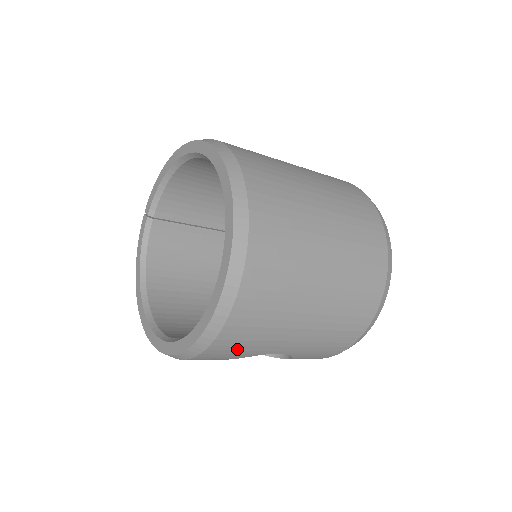
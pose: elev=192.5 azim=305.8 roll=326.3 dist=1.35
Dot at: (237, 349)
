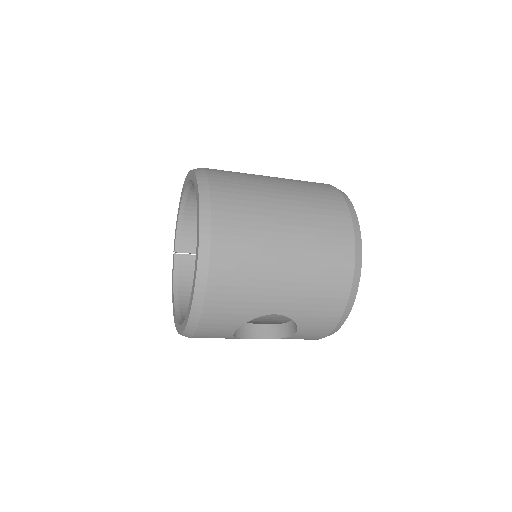
Dot at: (232, 306)
